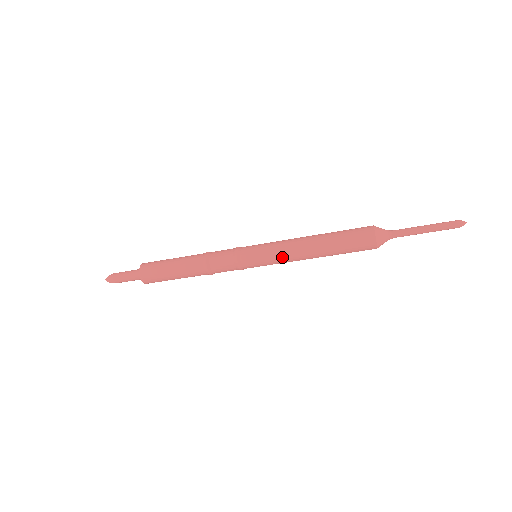
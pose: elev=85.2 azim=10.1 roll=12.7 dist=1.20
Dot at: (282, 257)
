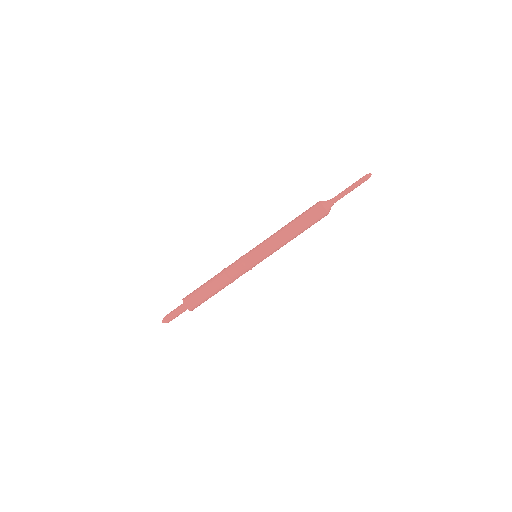
Dot at: (270, 243)
